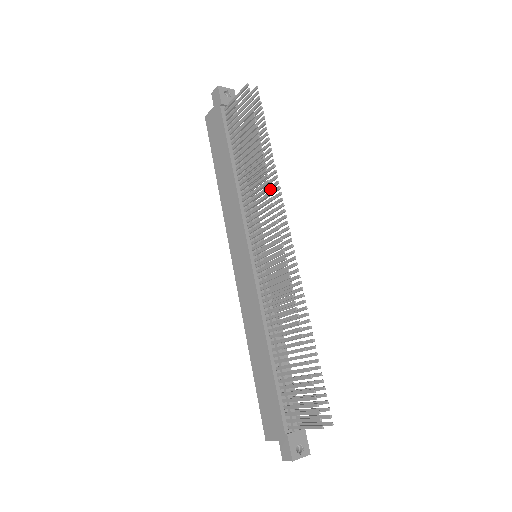
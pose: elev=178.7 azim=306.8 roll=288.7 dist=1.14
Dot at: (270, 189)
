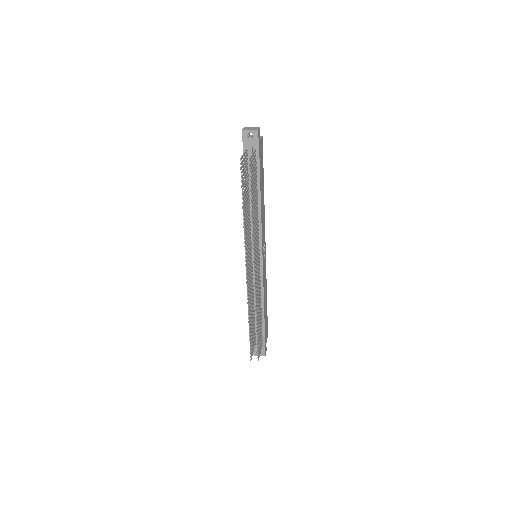
Dot at: (254, 232)
